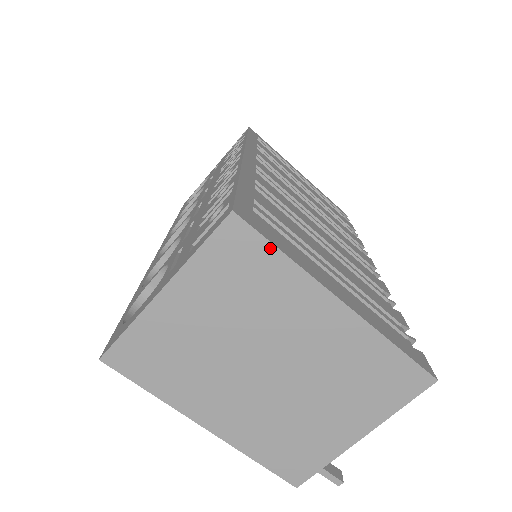
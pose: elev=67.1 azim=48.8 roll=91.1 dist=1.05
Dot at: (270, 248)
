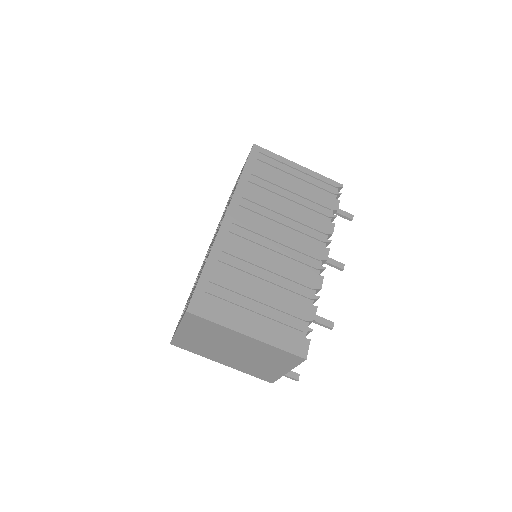
Dot at: (207, 321)
